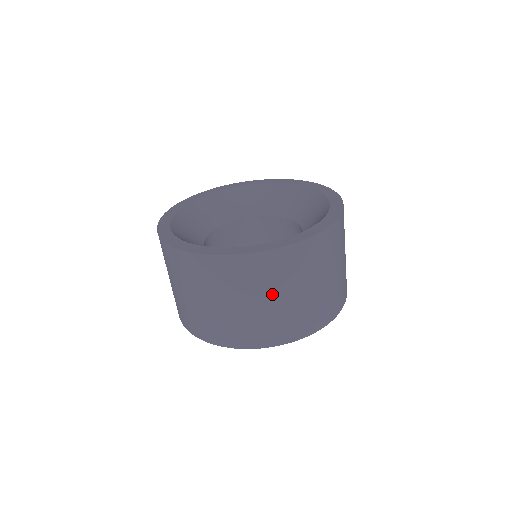
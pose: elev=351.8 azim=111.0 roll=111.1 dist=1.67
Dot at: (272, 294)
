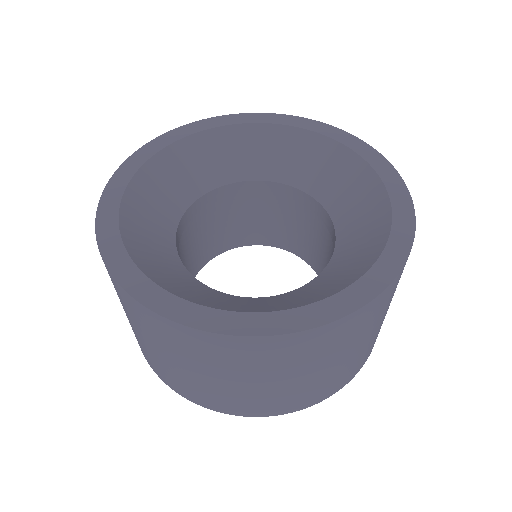
Dot at: (258, 377)
